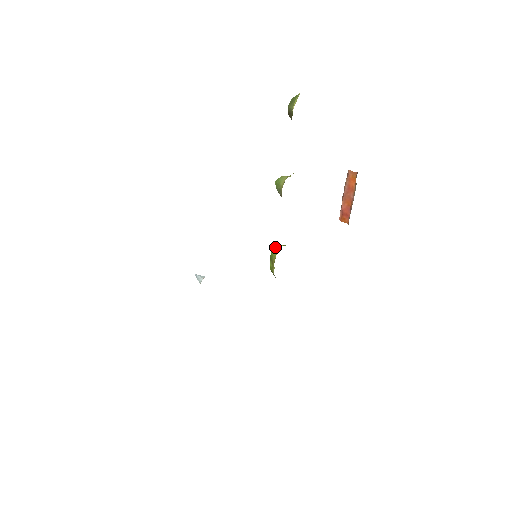
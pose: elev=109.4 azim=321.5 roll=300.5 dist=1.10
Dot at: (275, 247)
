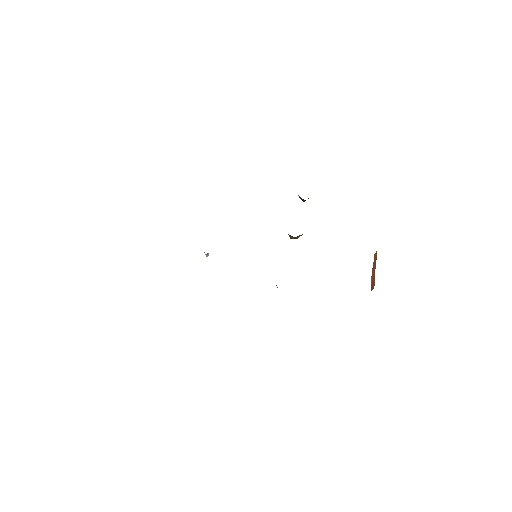
Dot at: occluded
